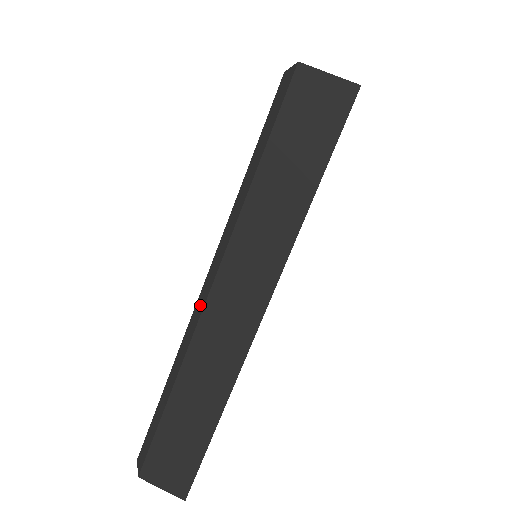
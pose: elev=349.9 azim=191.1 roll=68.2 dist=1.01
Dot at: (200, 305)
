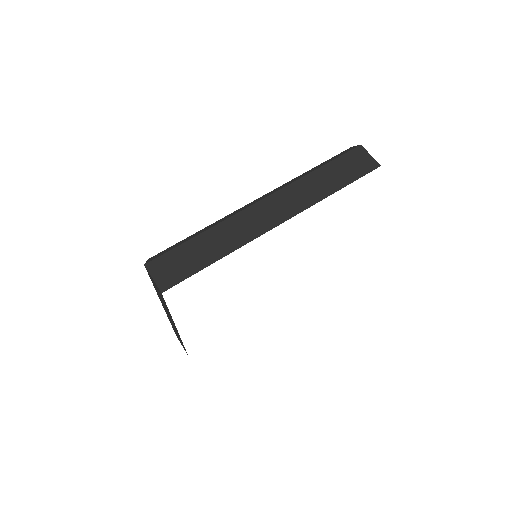
Dot at: occluded
